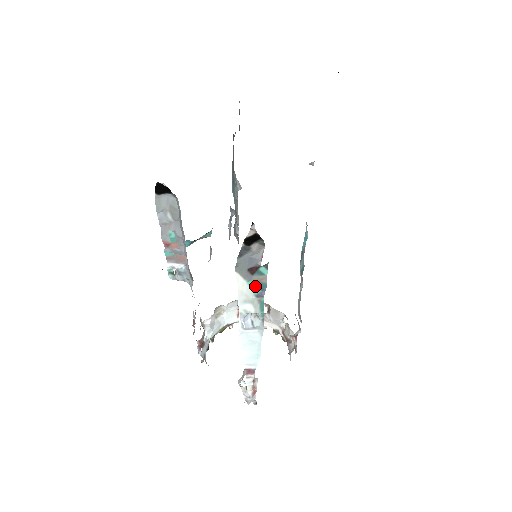
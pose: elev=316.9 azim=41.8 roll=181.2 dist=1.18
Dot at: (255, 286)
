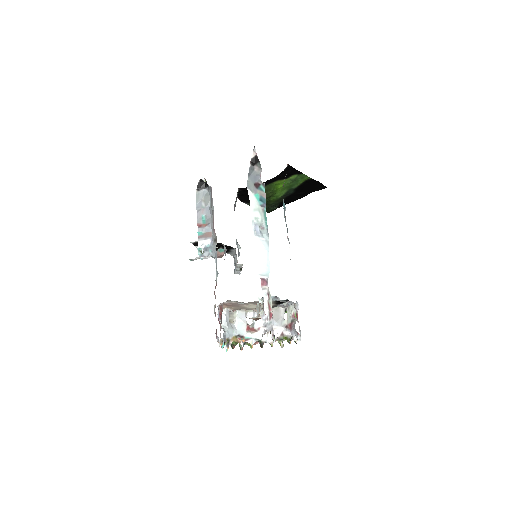
Dot at: (259, 198)
